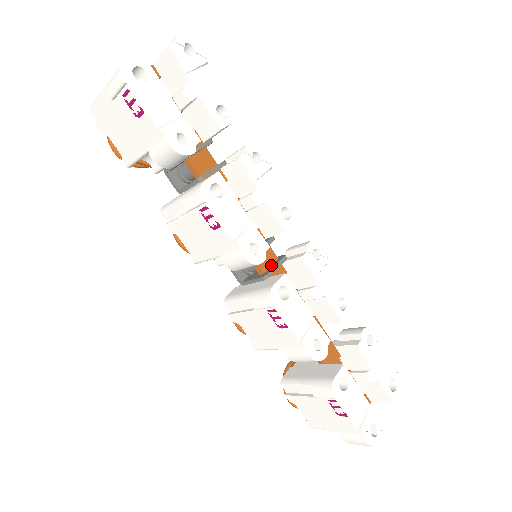
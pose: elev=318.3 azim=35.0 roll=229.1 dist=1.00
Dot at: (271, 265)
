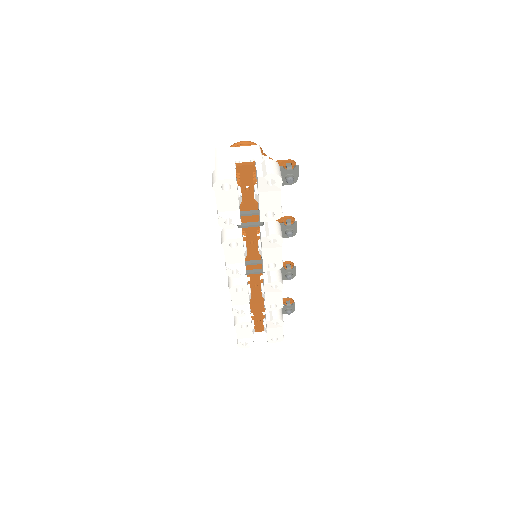
Dot at: (255, 269)
